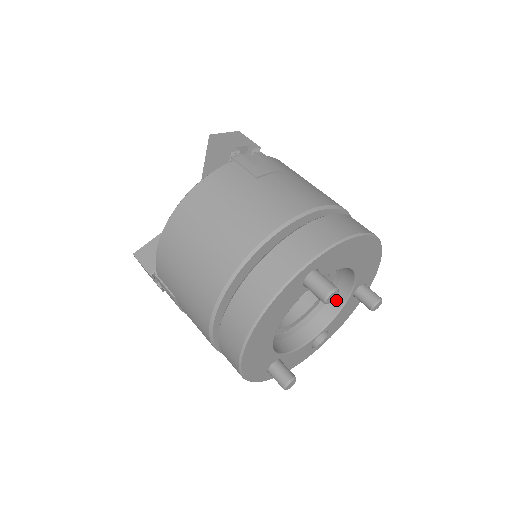
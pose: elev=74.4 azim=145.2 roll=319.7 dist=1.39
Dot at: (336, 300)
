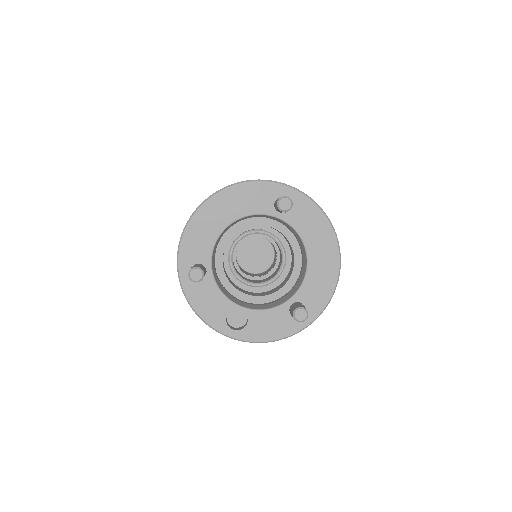
Dot at: (276, 303)
